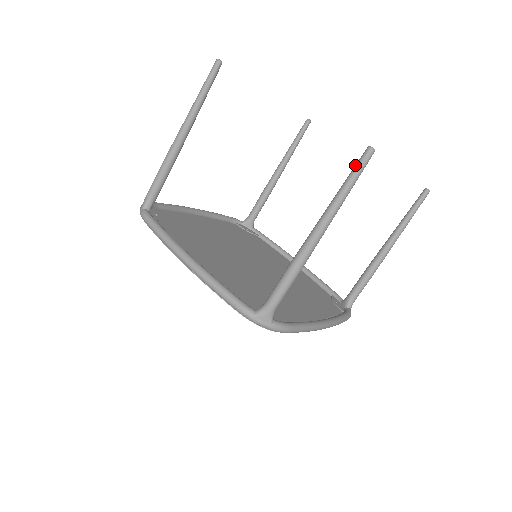
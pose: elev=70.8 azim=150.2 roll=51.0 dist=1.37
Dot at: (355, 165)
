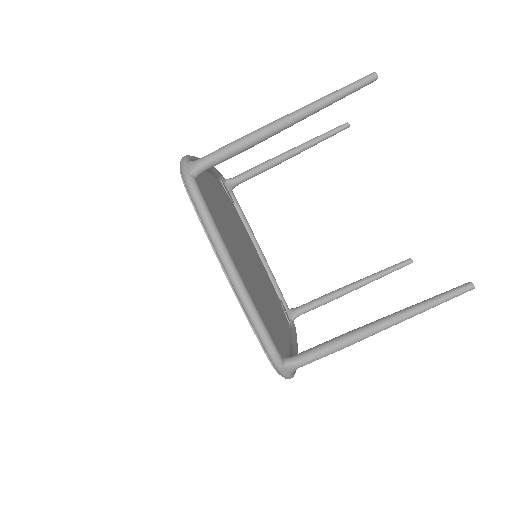
Dot at: (451, 291)
